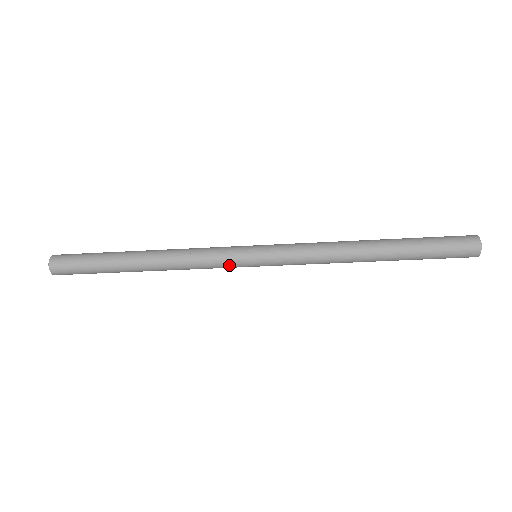
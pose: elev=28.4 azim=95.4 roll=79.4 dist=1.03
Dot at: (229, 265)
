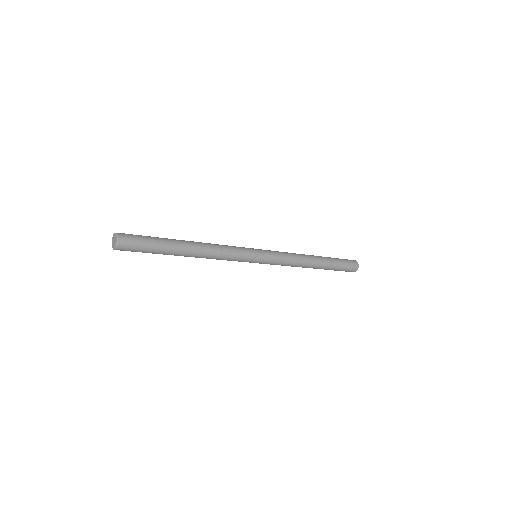
Dot at: (243, 261)
